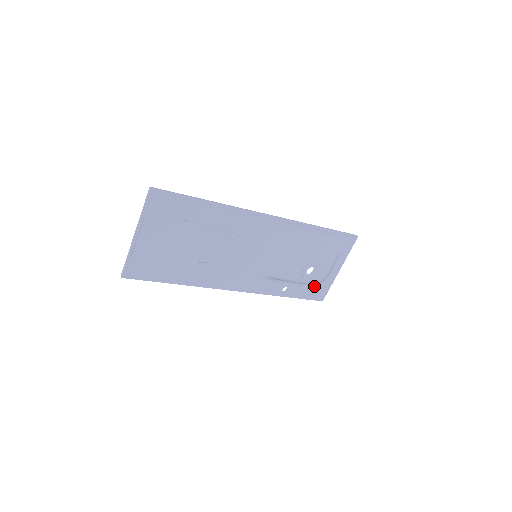
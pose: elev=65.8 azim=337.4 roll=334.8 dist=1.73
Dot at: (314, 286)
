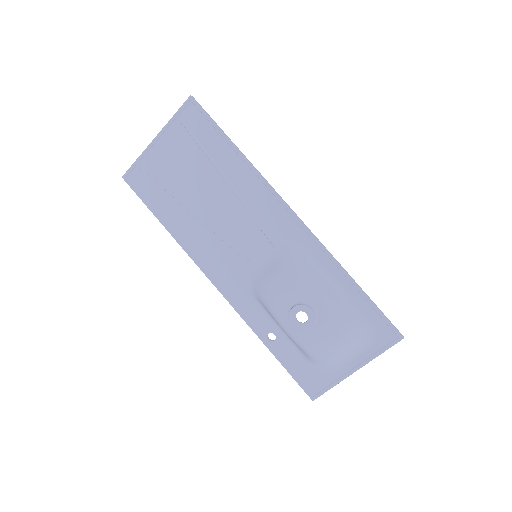
Dot at: (311, 365)
